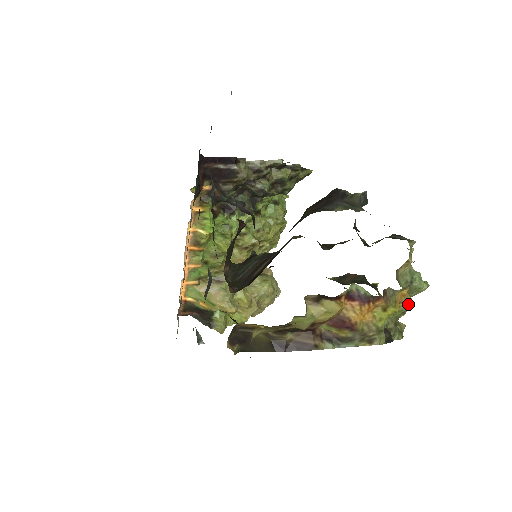
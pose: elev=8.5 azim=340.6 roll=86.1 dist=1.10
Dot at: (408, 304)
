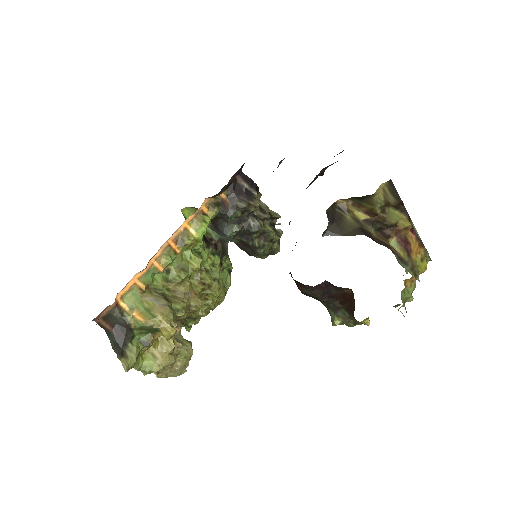
Dot at: (411, 293)
